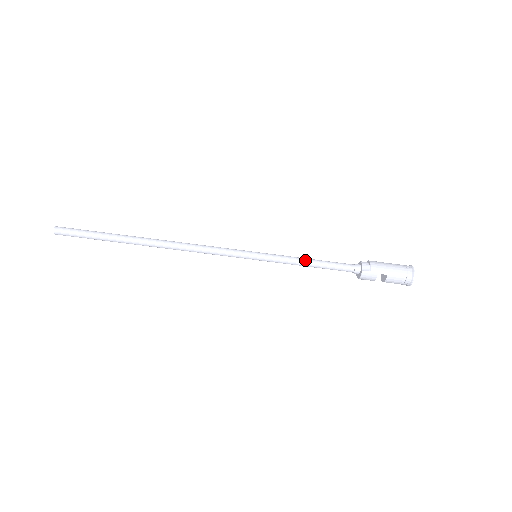
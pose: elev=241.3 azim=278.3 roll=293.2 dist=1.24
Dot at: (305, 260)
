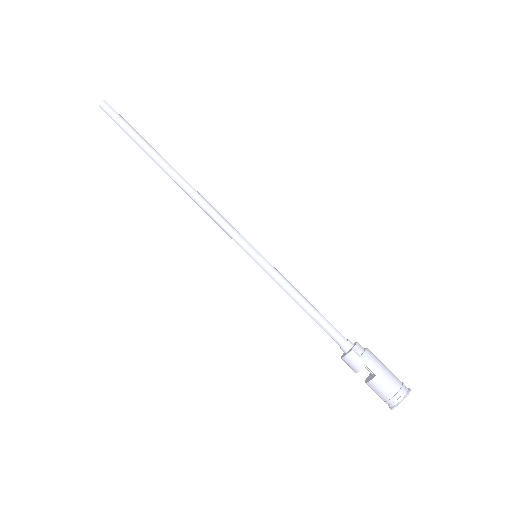
Dot at: (301, 295)
